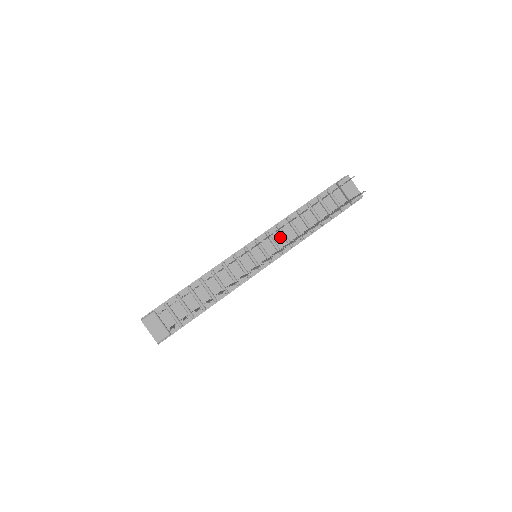
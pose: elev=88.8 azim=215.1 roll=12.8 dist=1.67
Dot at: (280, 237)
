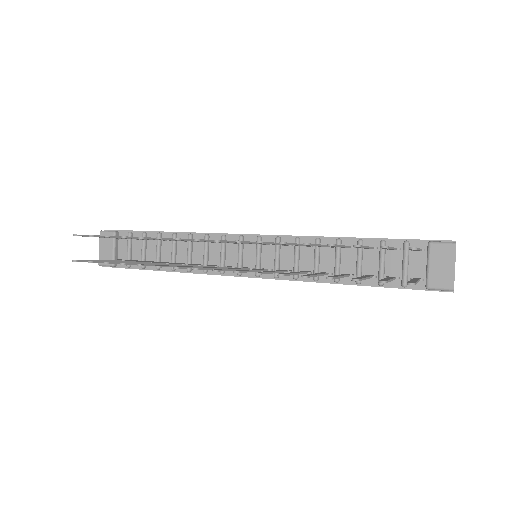
Dot at: (291, 255)
